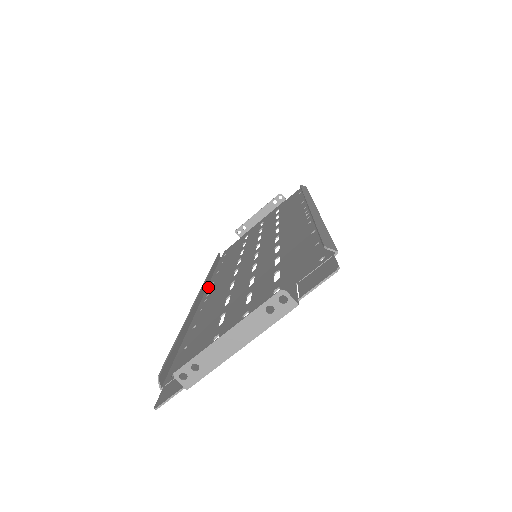
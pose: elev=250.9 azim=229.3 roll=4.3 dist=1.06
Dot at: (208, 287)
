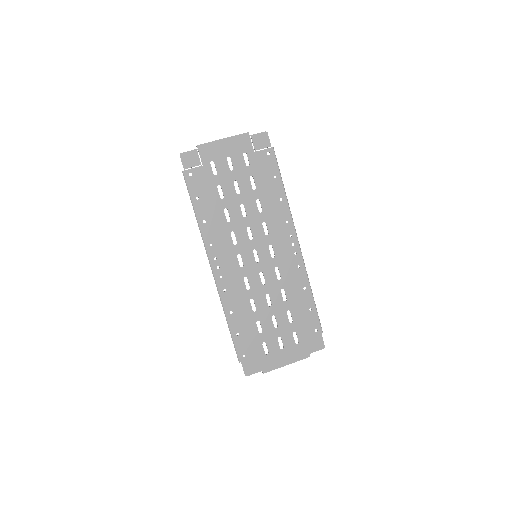
Dot at: (220, 289)
